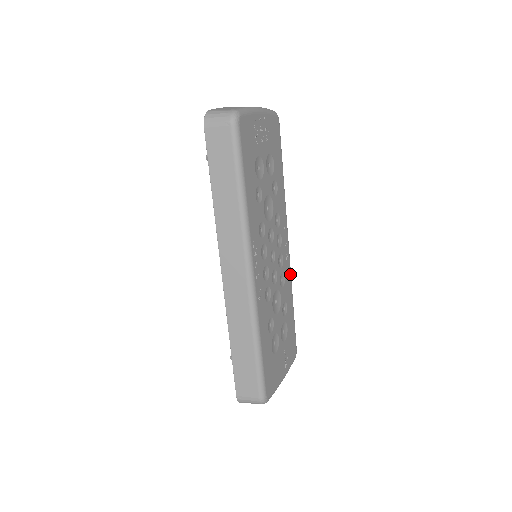
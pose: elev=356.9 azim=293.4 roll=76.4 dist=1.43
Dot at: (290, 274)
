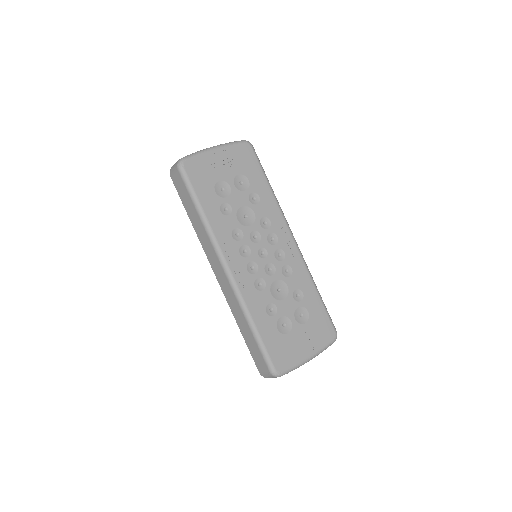
Dot at: (303, 265)
